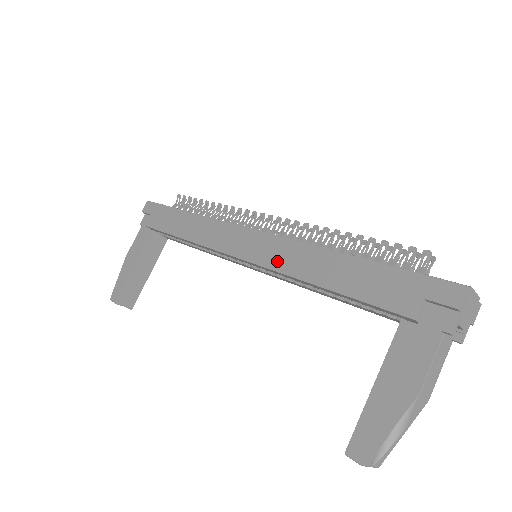
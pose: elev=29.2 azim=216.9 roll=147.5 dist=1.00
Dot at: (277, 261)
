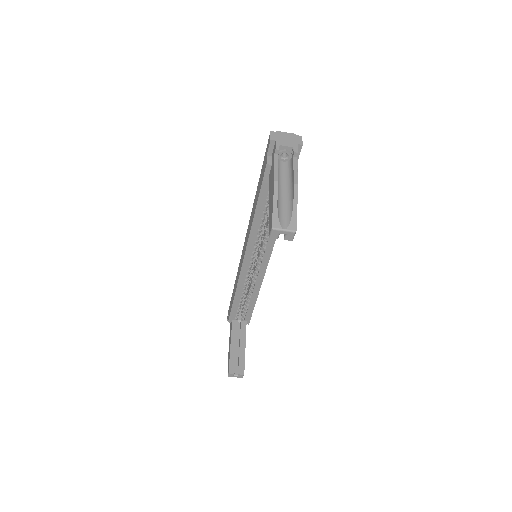
Dot at: (248, 235)
